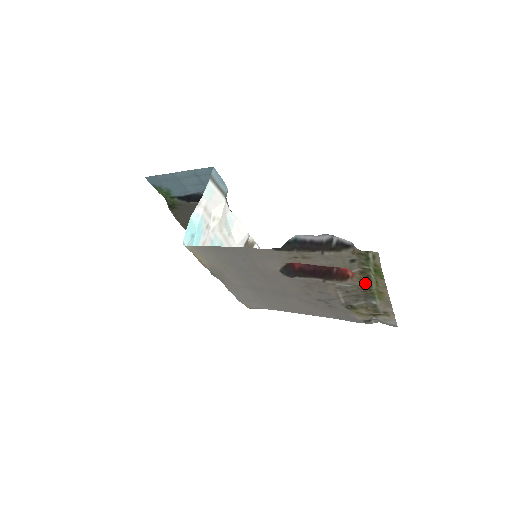
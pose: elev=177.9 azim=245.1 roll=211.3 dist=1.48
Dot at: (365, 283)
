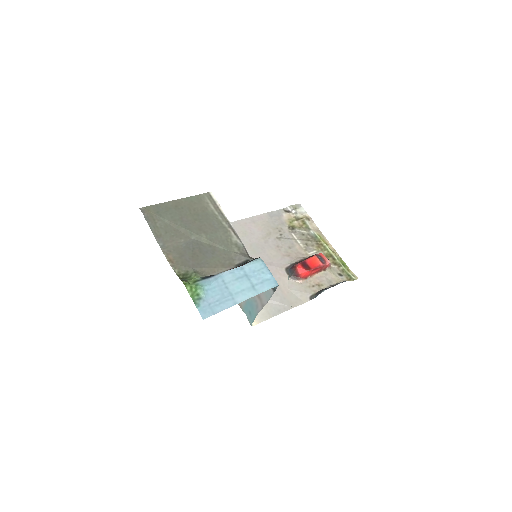
Dot at: (326, 252)
